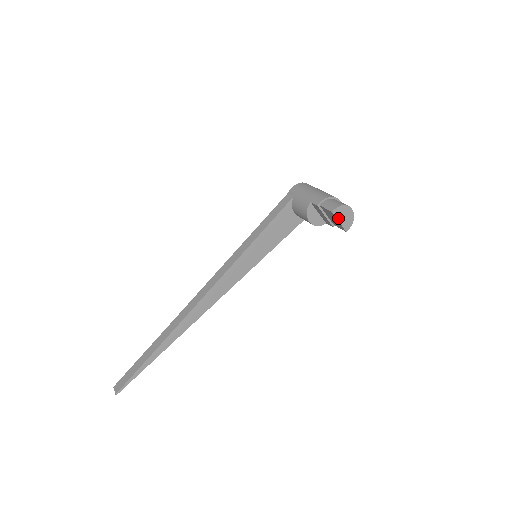
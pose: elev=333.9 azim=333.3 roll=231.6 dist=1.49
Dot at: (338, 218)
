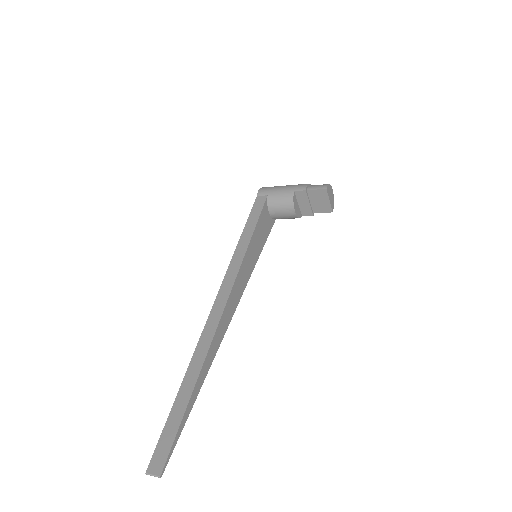
Dot at: (329, 196)
